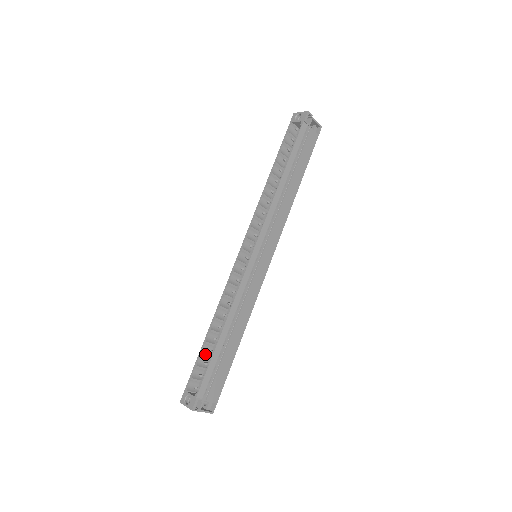
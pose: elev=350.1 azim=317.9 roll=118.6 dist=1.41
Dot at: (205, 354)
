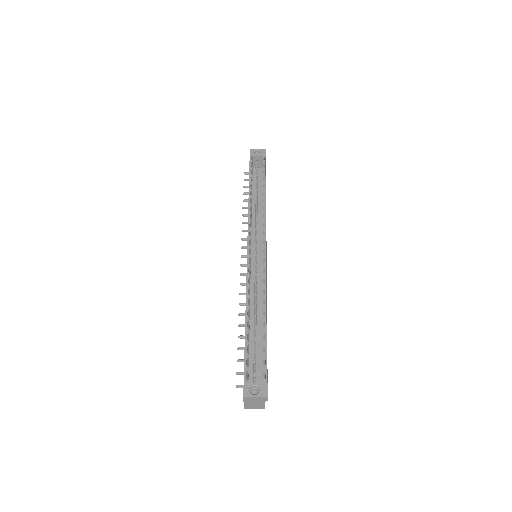
Dot at: (248, 344)
